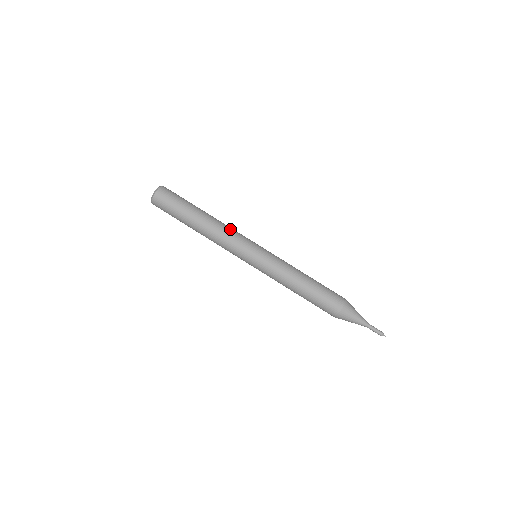
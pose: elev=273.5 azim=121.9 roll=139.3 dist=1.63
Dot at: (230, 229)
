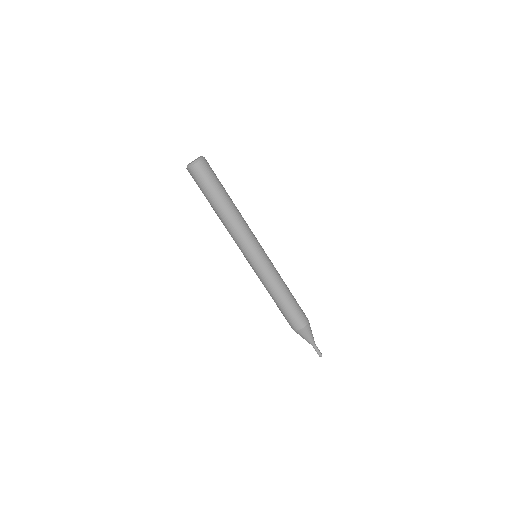
Dot at: (239, 231)
